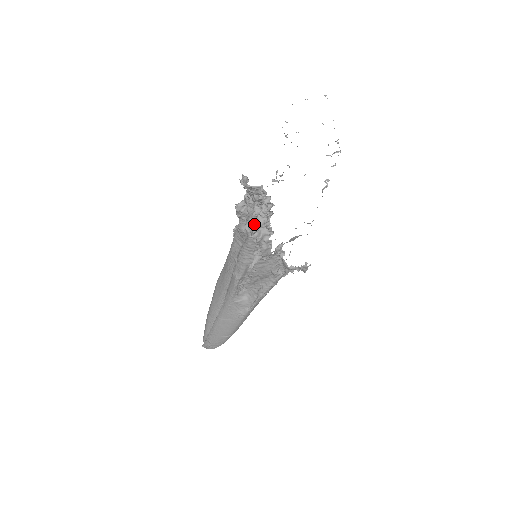
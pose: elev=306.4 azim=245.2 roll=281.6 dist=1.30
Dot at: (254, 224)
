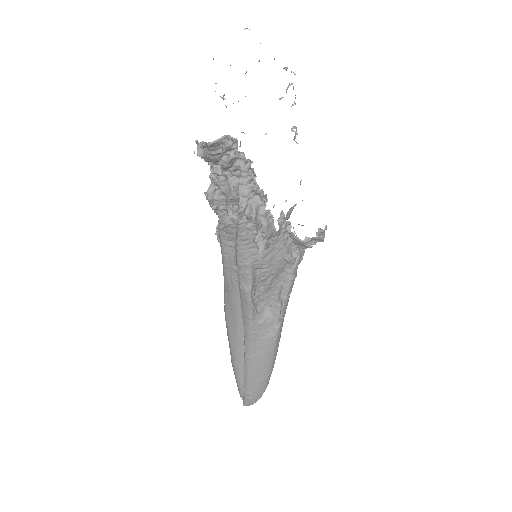
Dot at: (239, 199)
